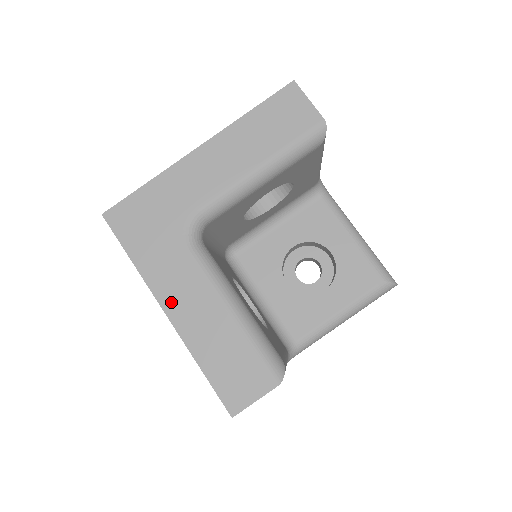
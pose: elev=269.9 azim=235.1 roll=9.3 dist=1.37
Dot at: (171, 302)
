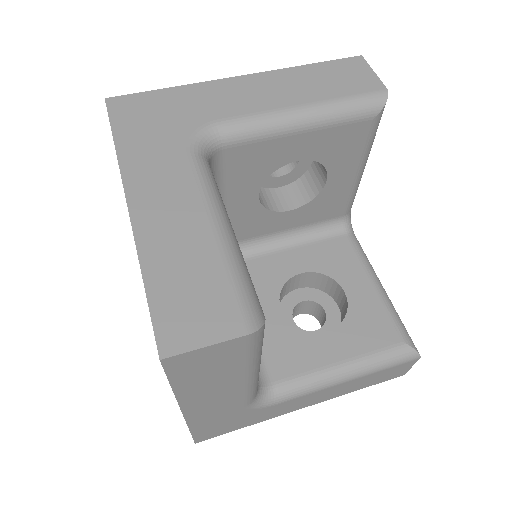
Dot at: (141, 196)
